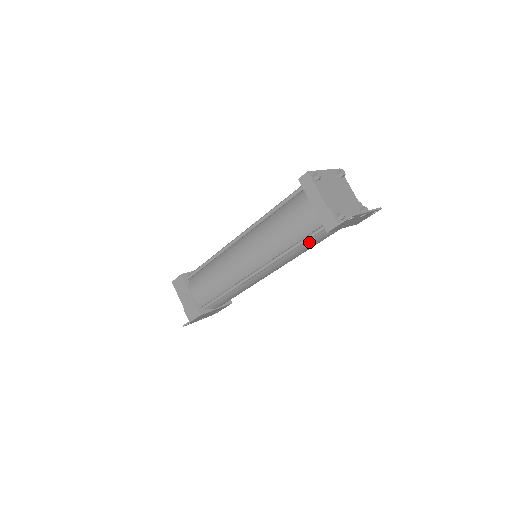
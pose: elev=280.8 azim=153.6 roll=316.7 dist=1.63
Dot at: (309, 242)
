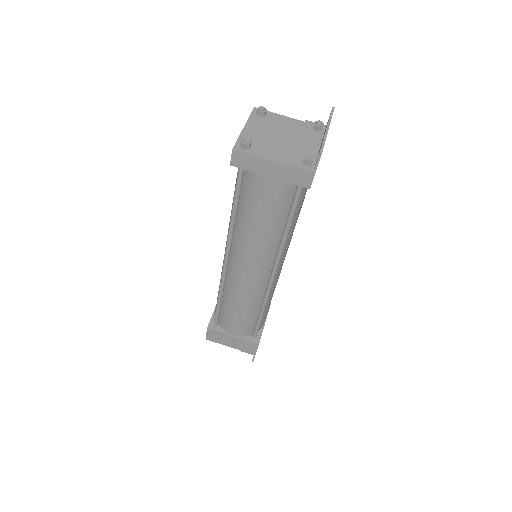
Dot at: (297, 207)
